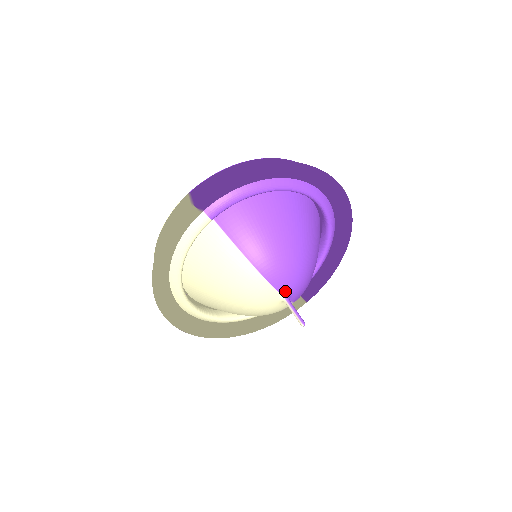
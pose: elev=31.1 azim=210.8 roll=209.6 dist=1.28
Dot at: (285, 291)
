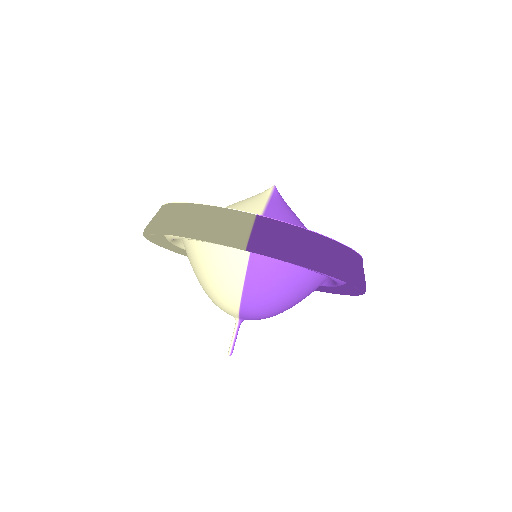
Dot at: (244, 319)
